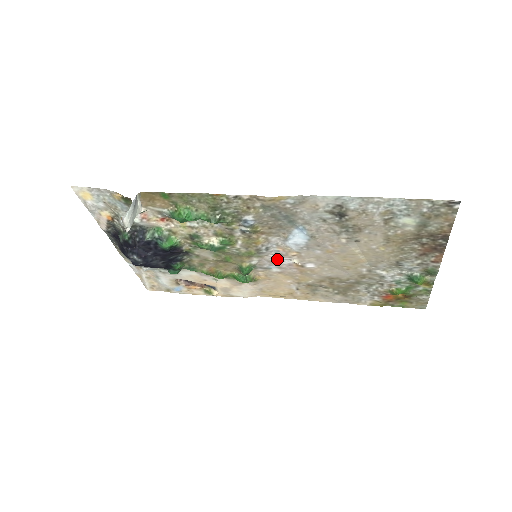
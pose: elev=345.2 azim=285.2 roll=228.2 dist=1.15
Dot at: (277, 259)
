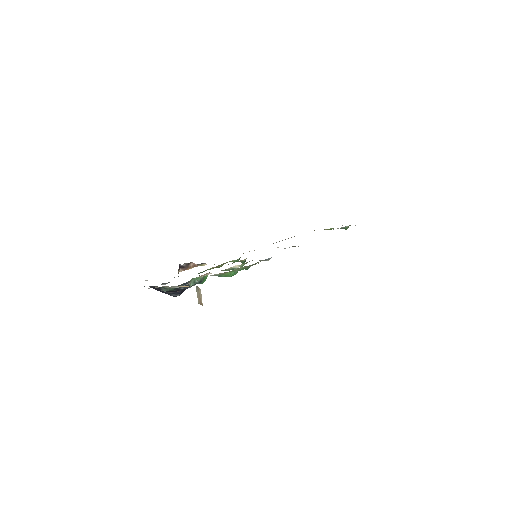
Dot at: occluded
